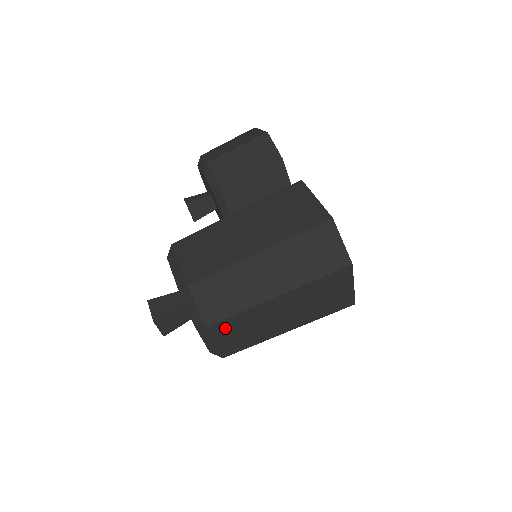
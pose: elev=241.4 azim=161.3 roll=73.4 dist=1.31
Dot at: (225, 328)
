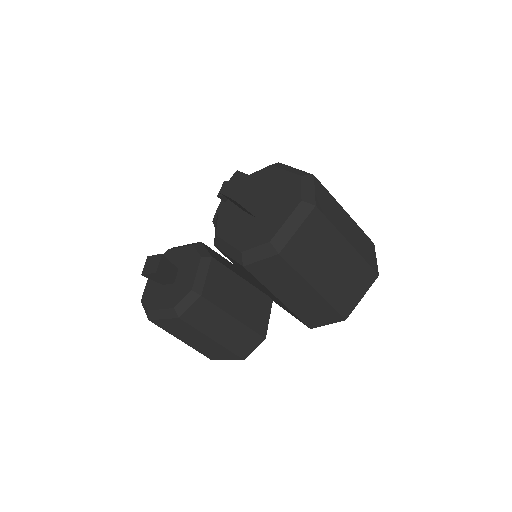
Dot at: (315, 225)
